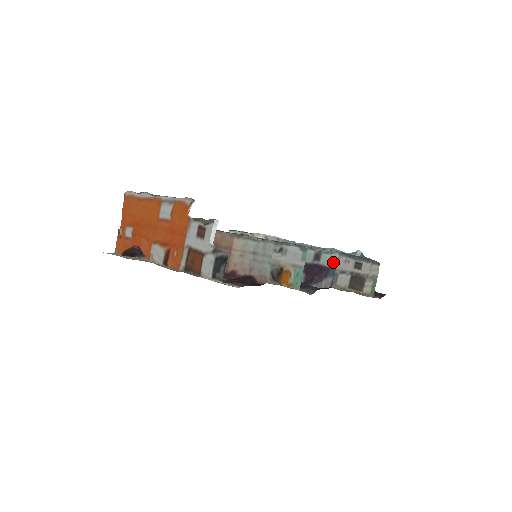
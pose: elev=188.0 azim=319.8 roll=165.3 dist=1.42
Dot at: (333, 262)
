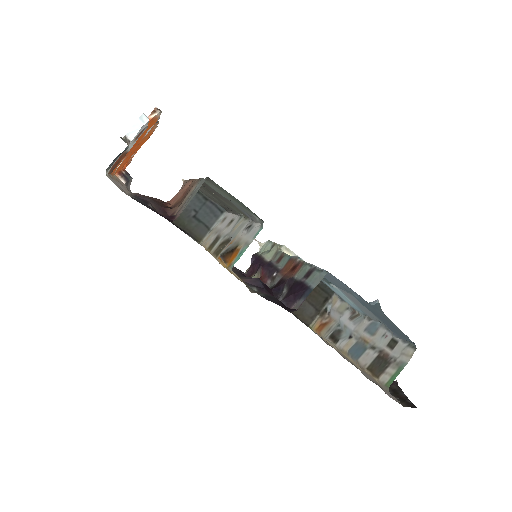
Dot at: (316, 281)
